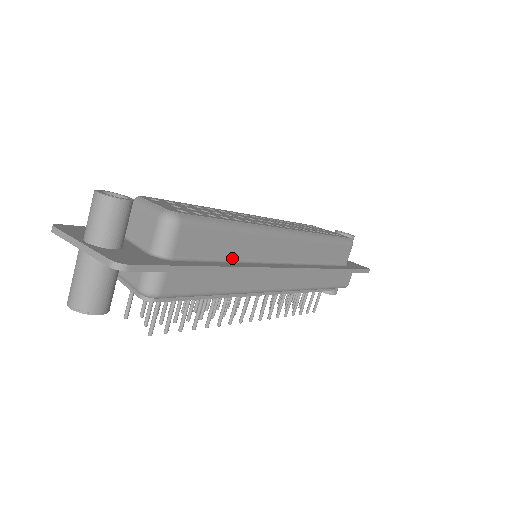
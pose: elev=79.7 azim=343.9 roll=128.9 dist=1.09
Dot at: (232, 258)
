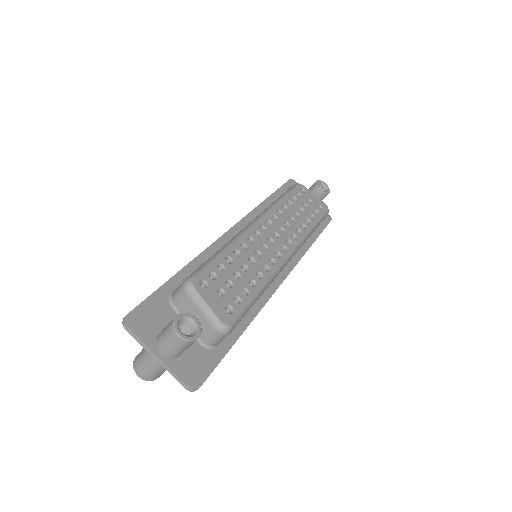
Dot at: occluded
